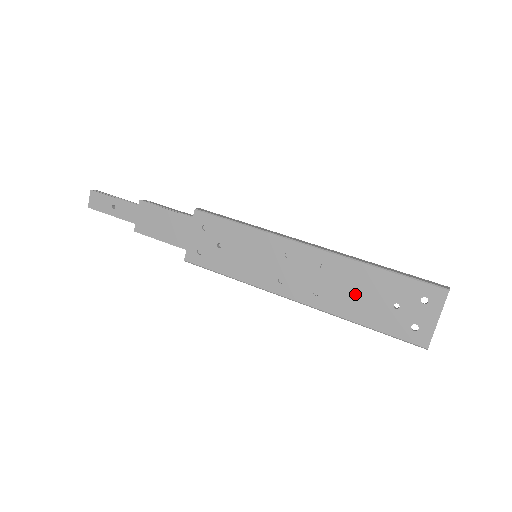
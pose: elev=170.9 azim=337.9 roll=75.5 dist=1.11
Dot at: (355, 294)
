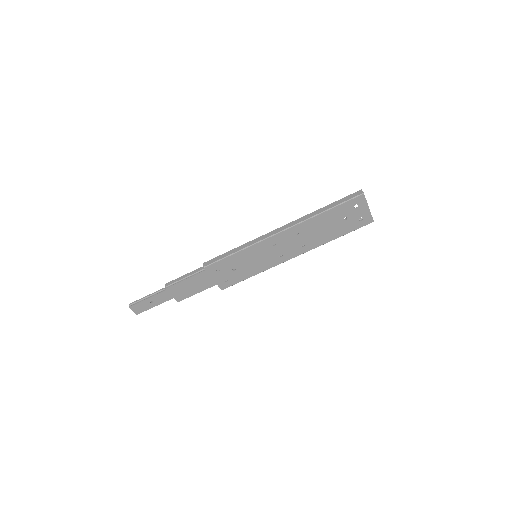
Dot at: (322, 231)
